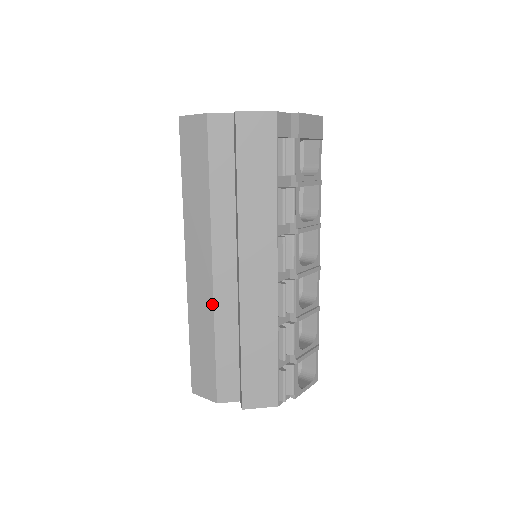
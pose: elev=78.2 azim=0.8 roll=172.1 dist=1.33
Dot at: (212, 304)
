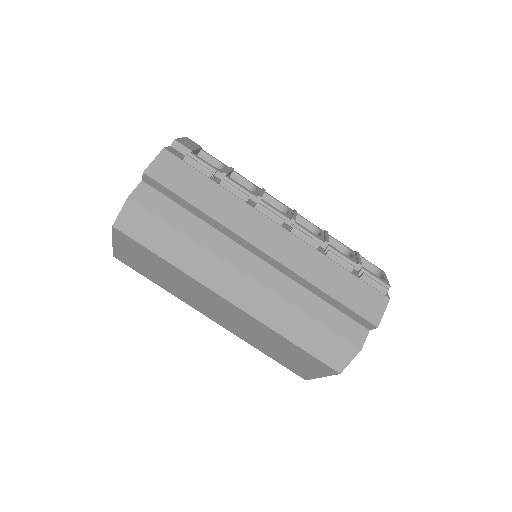
Dot at: (276, 296)
